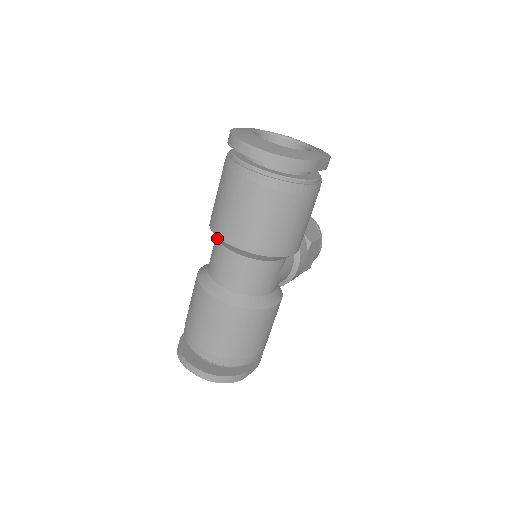
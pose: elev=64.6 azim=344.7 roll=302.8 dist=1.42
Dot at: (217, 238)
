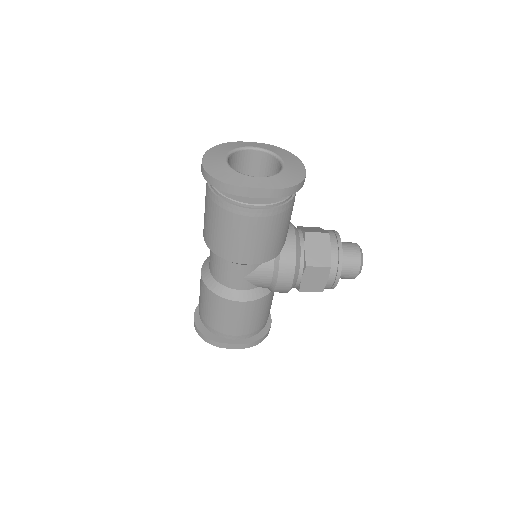
Dot at: occluded
